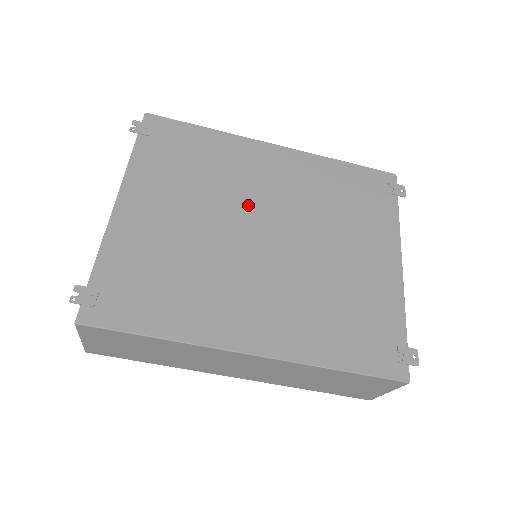
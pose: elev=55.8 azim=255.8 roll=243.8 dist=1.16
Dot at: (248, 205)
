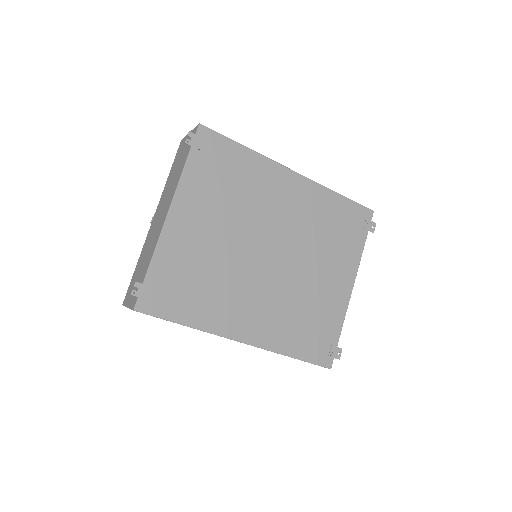
Dot at: (263, 227)
